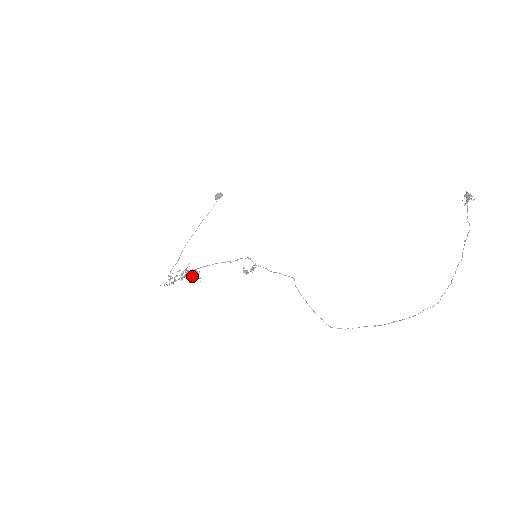
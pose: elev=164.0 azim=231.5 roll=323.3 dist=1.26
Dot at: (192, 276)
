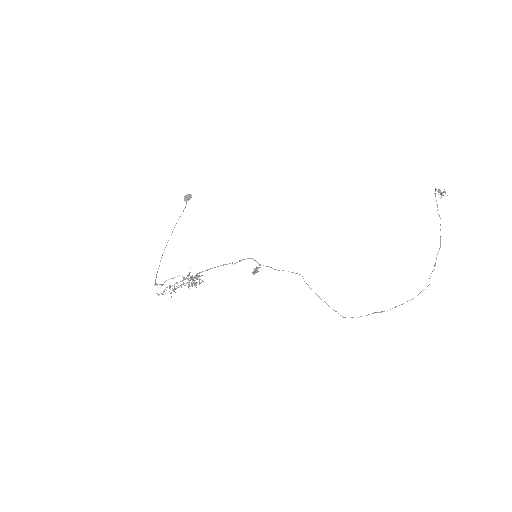
Dot at: occluded
